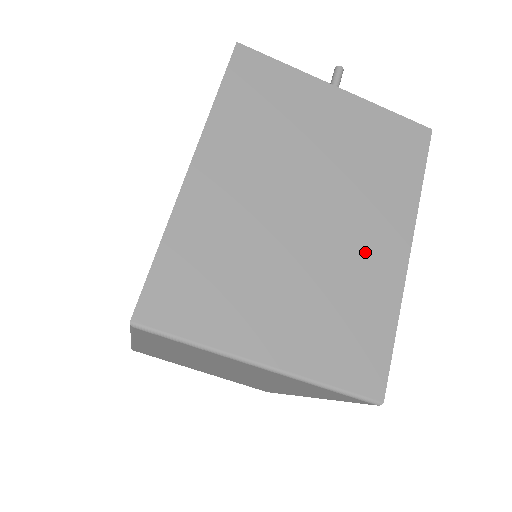
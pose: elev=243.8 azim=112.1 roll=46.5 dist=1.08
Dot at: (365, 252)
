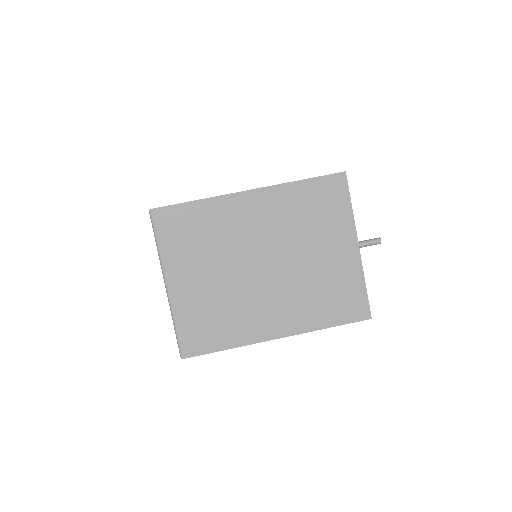
Dot at: (261, 311)
